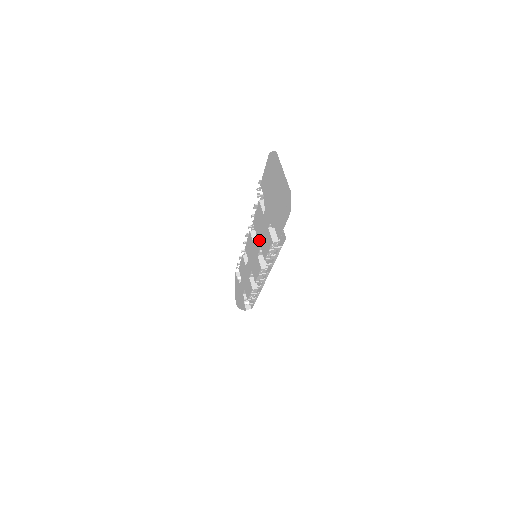
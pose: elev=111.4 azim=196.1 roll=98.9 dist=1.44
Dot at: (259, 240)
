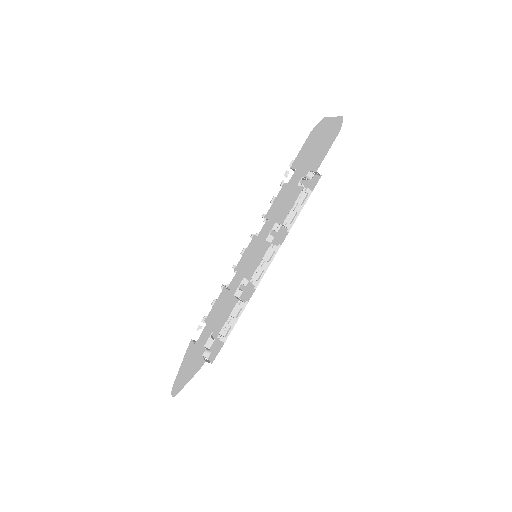
Dot at: (275, 218)
